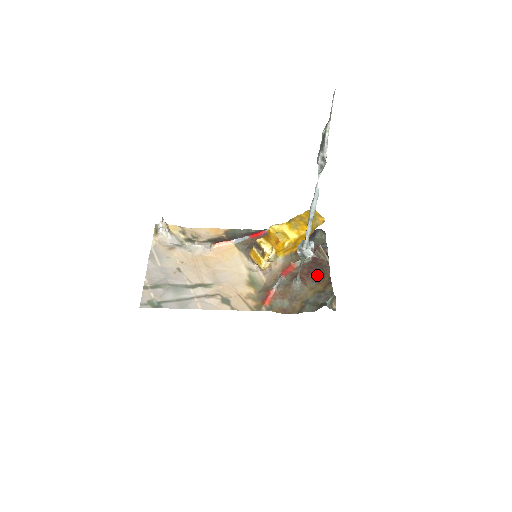
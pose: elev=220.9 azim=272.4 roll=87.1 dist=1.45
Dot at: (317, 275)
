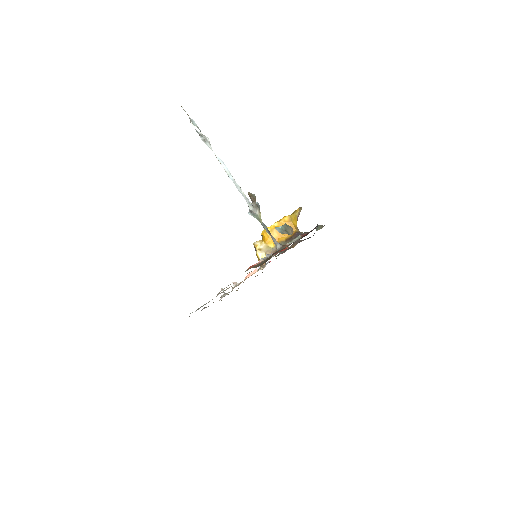
Dot at: occluded
